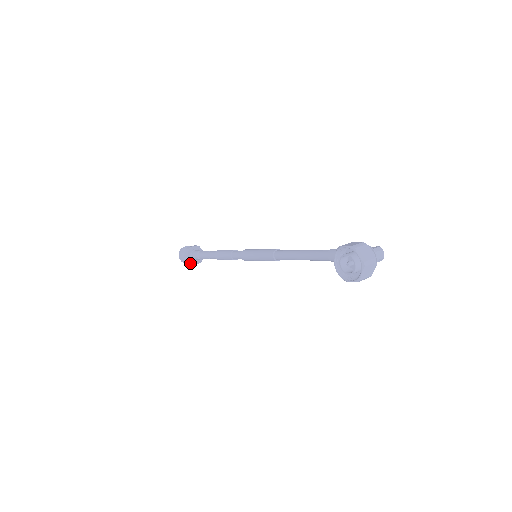
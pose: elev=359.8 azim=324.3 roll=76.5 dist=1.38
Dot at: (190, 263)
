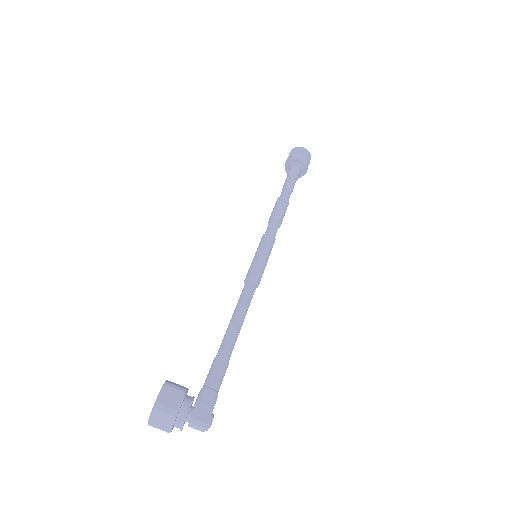
Dot at: (287, 170)
